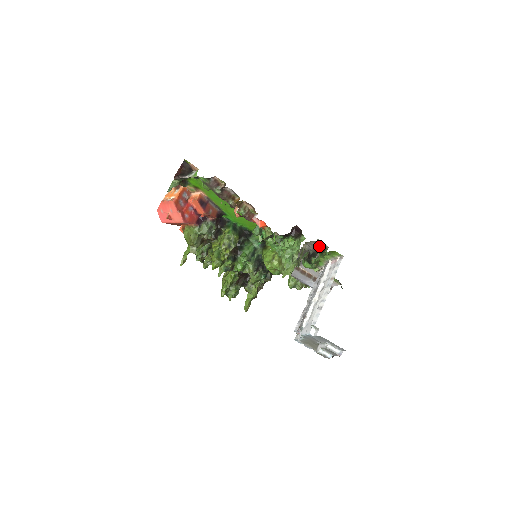
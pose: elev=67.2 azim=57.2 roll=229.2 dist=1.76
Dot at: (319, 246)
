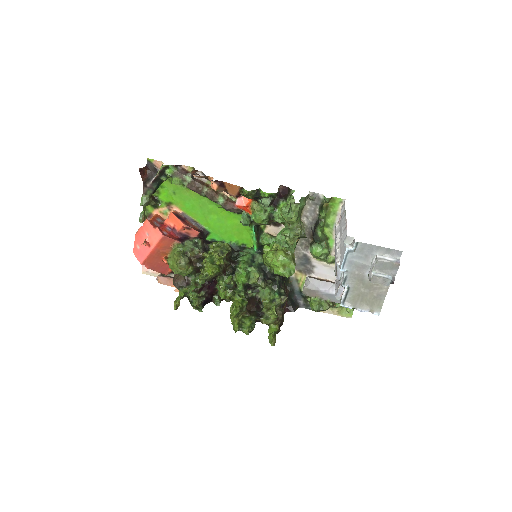
Dot at: (316, 206)
